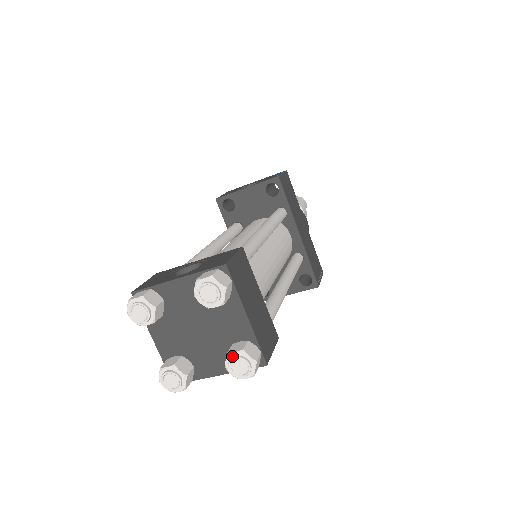
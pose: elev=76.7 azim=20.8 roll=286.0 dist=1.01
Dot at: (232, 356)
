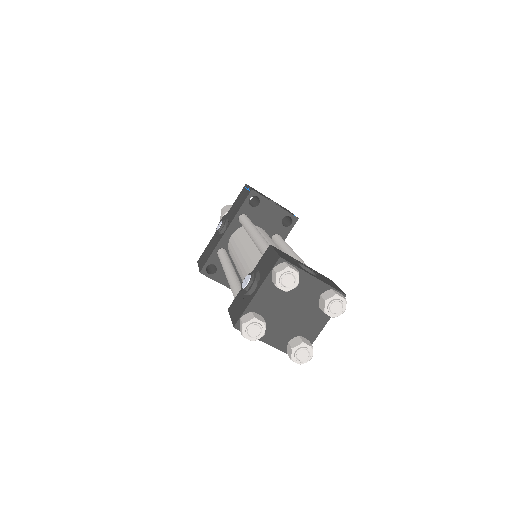
Dot at: (305, 346)
